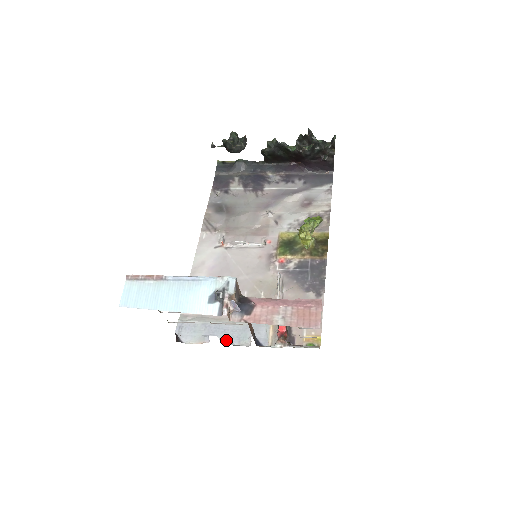
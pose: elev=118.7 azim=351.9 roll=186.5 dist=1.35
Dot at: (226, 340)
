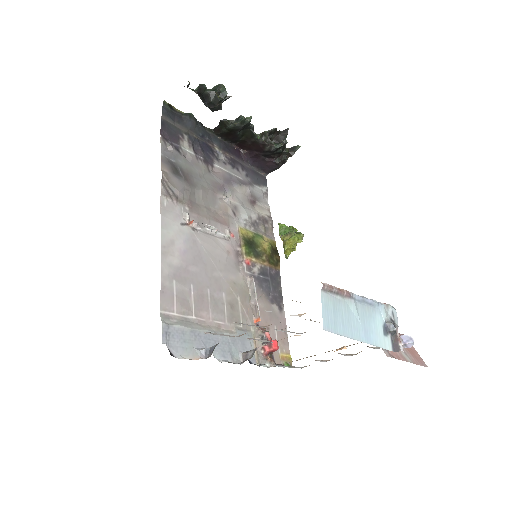
Dot at: (220, 355)
